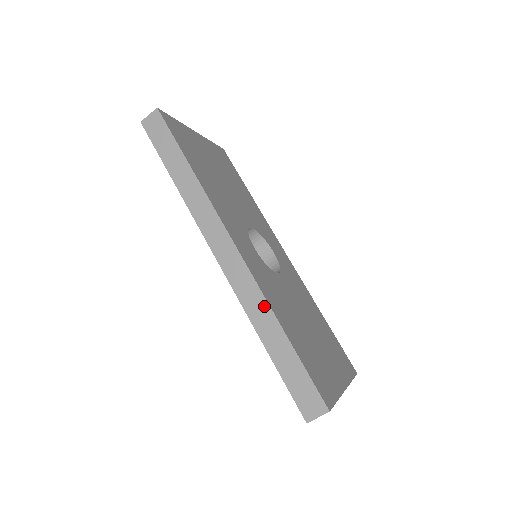
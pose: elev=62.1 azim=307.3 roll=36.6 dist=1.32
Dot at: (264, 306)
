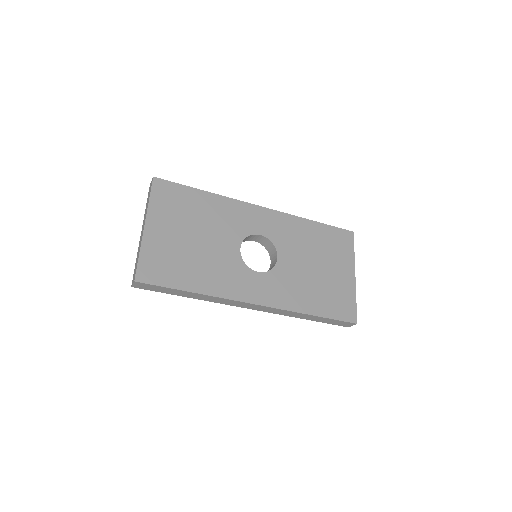
Dot at: (294, 313)
